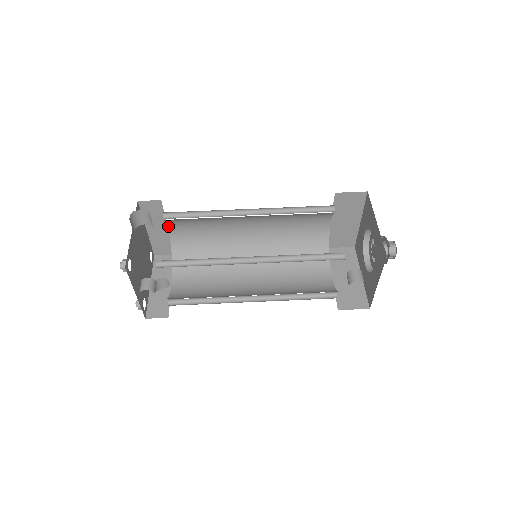
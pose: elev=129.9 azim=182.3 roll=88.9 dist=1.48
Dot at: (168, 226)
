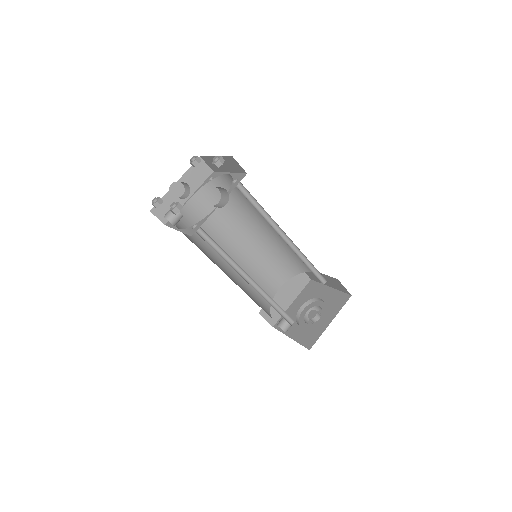
Dot at: (231, 175)
